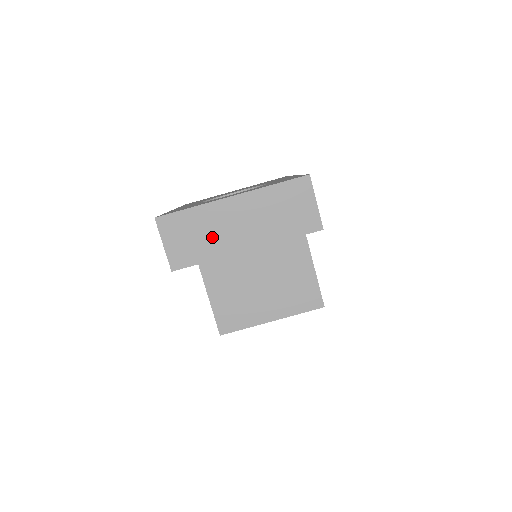
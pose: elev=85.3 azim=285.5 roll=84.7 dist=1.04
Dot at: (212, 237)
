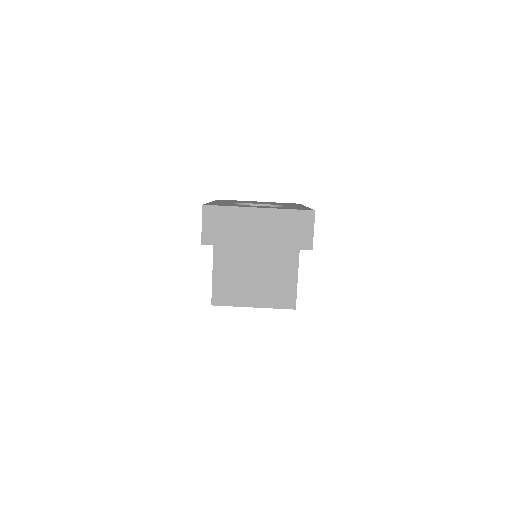
Dot at: (236, 230)
